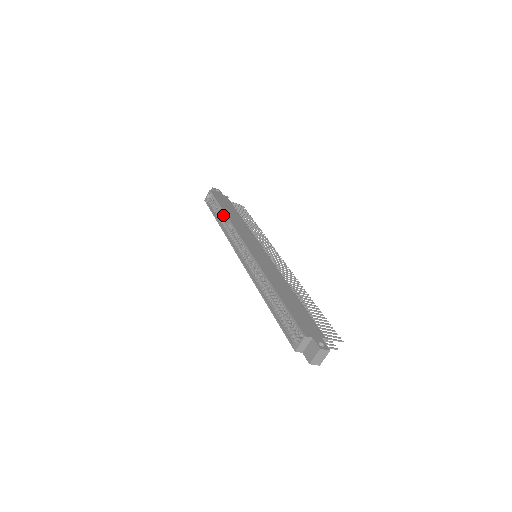
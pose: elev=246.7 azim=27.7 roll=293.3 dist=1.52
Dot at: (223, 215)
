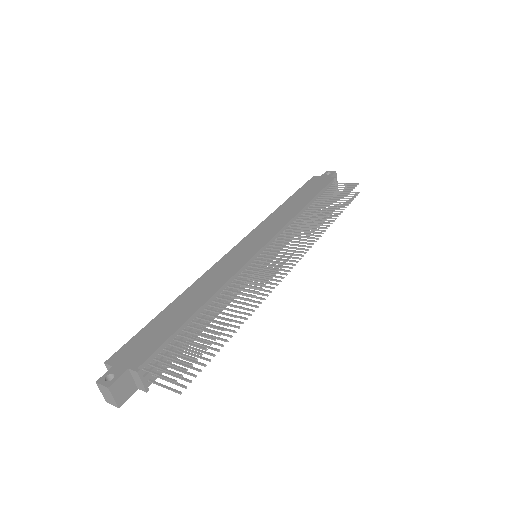
Dot at: occluded
